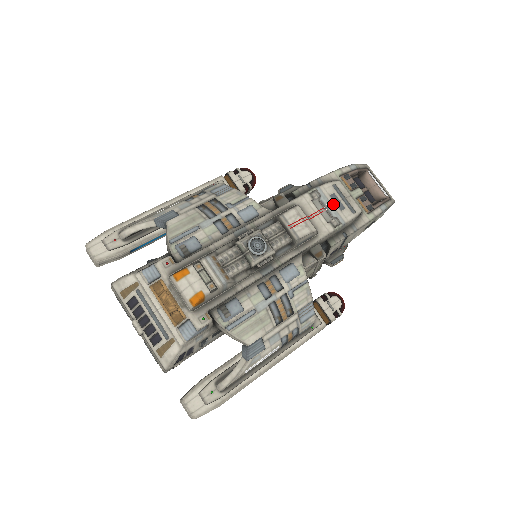
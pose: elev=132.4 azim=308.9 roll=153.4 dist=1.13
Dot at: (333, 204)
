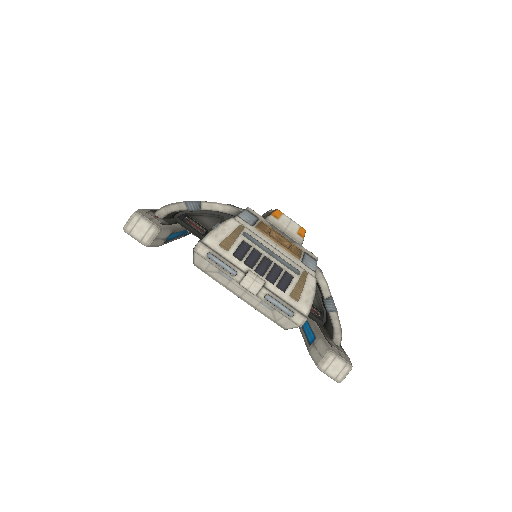
Dot at: occluded
